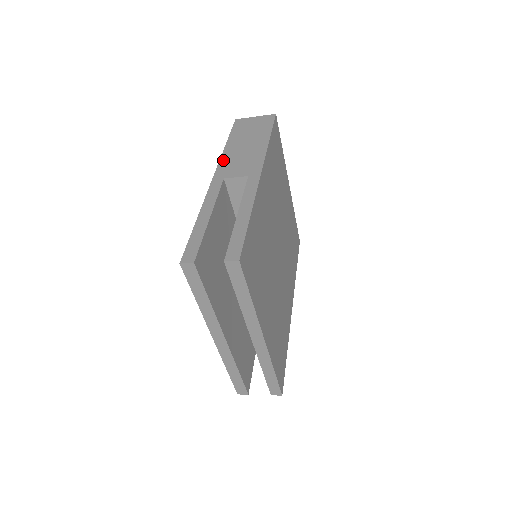
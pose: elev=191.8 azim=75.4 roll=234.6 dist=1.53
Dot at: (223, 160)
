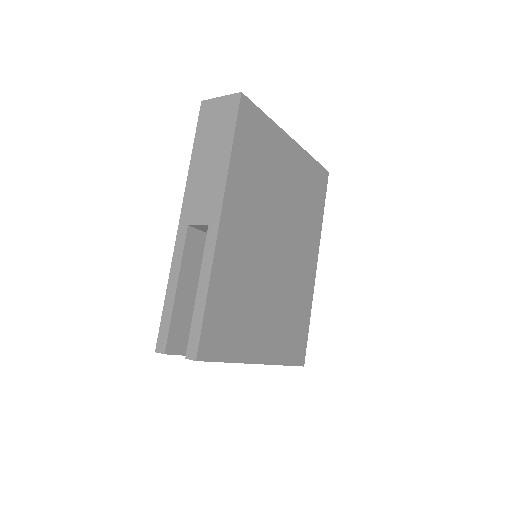
Dot at: (188, 190)
